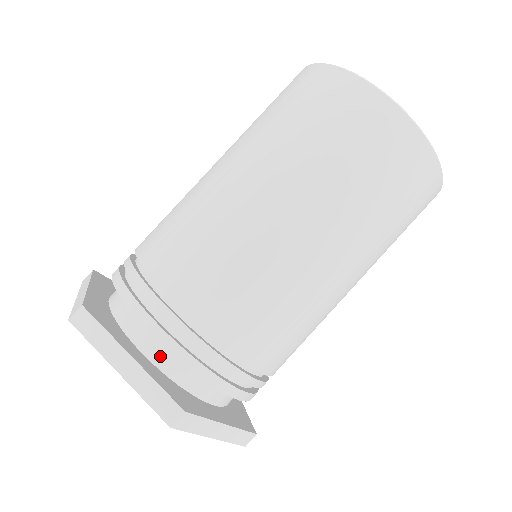
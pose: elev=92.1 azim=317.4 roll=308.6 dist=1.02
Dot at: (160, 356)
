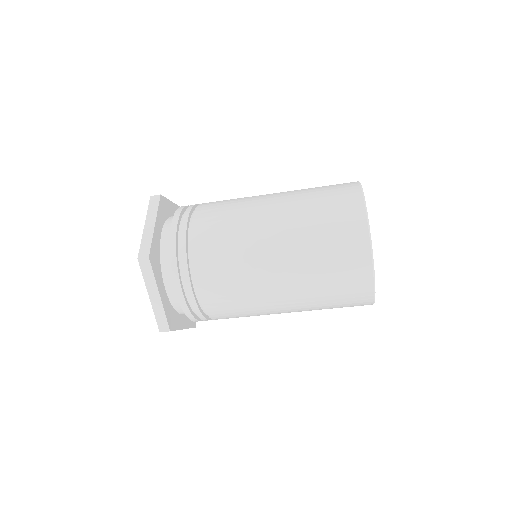
Dot at: occluded
